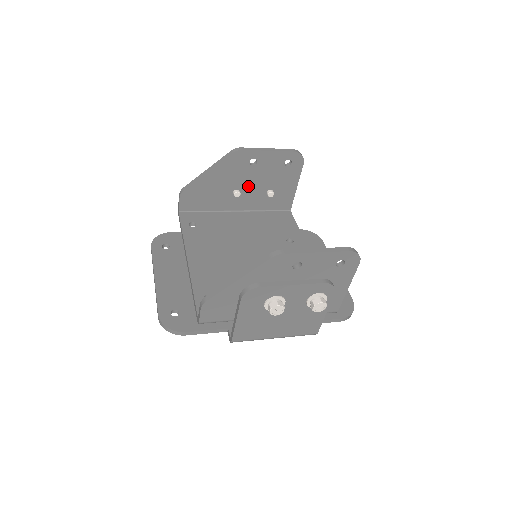
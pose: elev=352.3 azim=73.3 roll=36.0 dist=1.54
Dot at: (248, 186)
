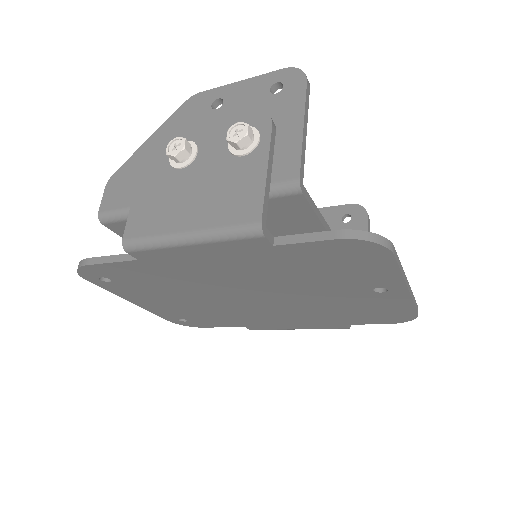
Dot at: occluded
